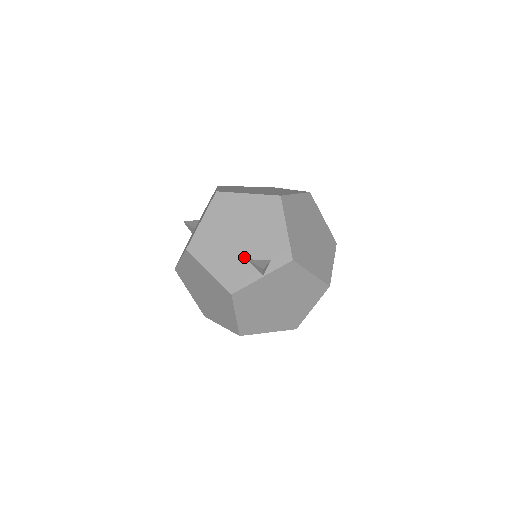
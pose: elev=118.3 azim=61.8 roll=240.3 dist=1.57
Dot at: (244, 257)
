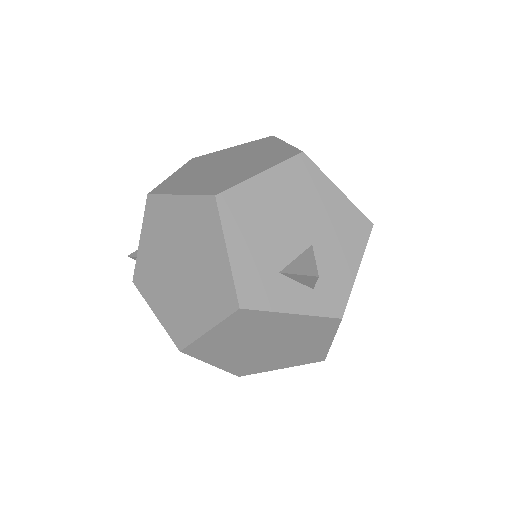
Dot at: occluded
